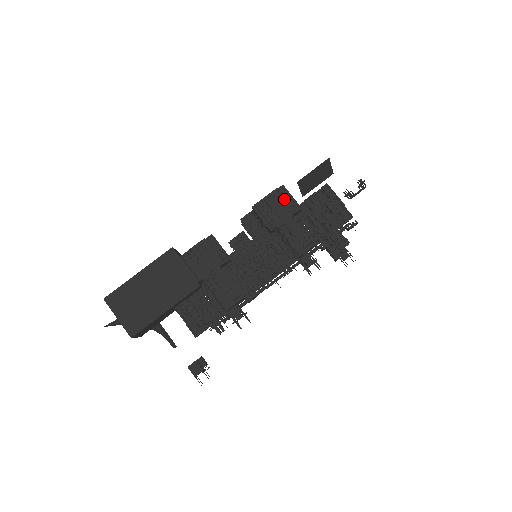
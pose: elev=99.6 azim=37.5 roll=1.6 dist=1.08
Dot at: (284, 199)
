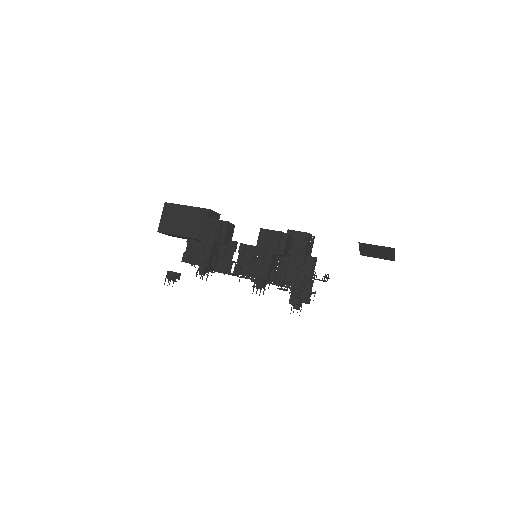
Dot at: (278, 241)
